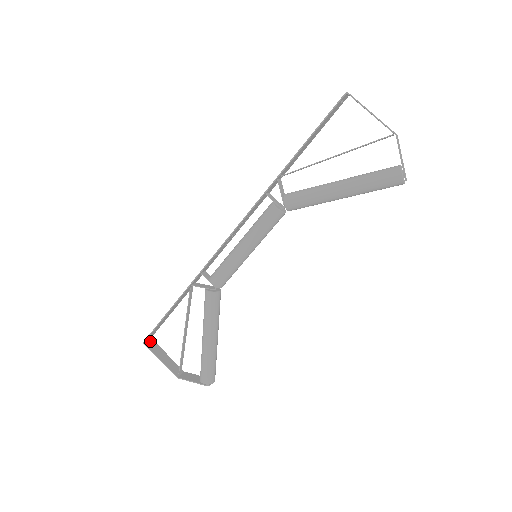
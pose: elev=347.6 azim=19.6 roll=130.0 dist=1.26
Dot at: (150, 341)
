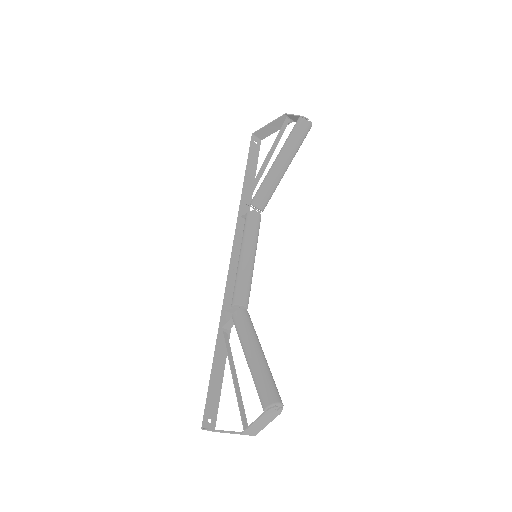
Dot at: occluded
